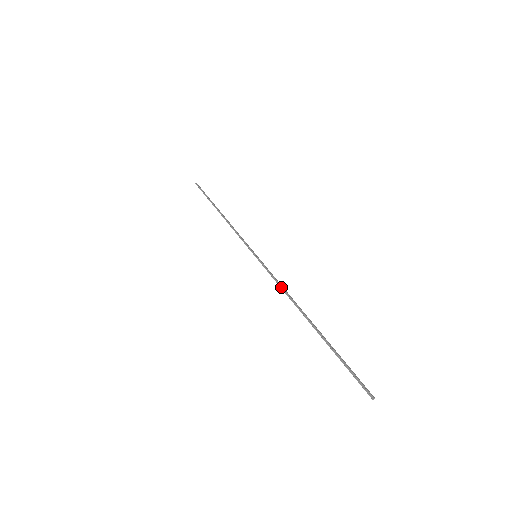
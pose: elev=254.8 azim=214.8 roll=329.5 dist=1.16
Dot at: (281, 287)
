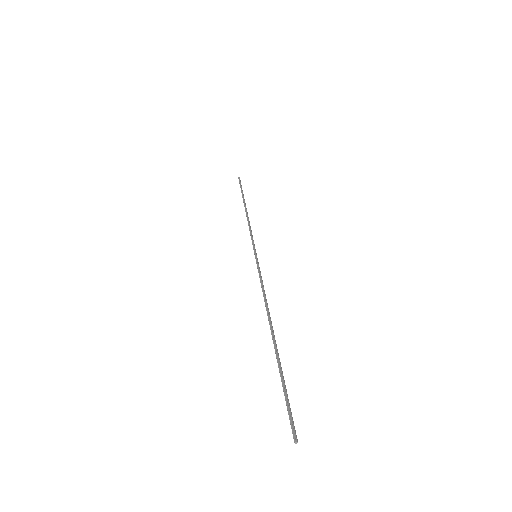
Dot at: (263, 292)
